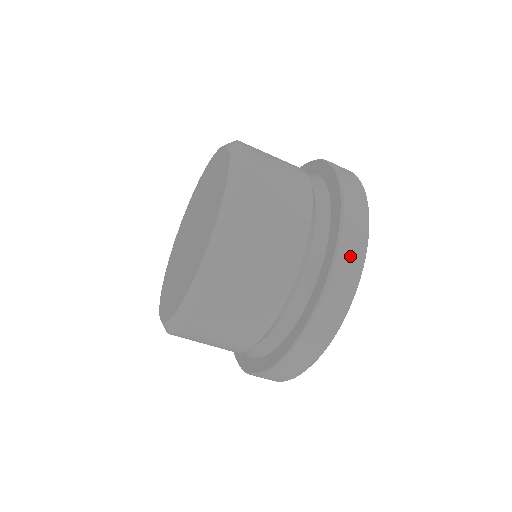
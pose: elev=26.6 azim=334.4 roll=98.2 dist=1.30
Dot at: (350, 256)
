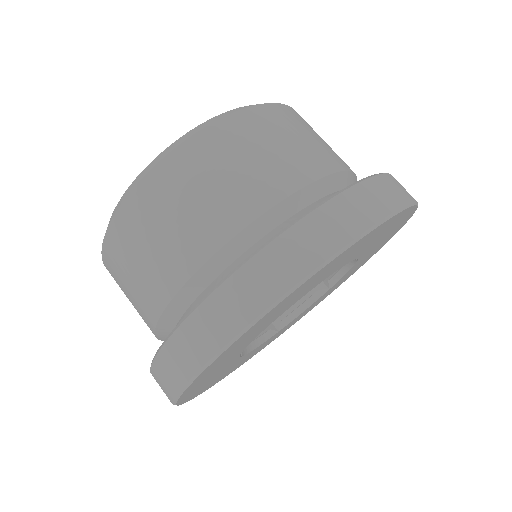
Dot at: (165, 374)
